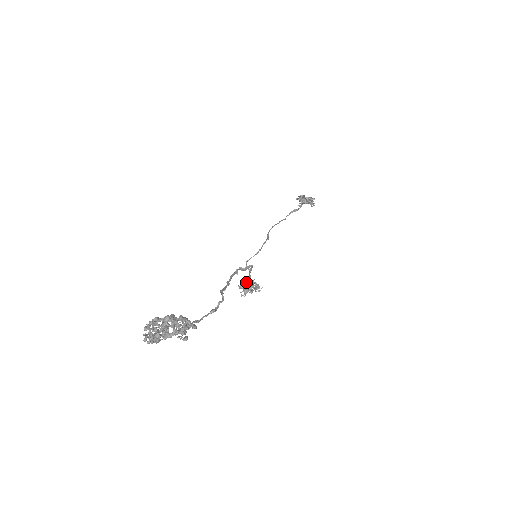
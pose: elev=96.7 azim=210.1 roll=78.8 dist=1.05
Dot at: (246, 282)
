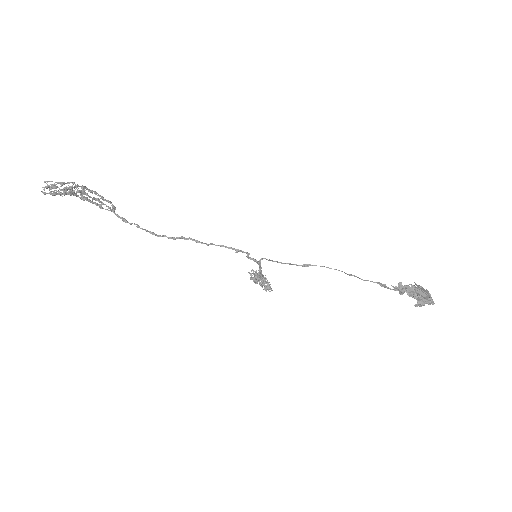
Dot at: (260, 273)
